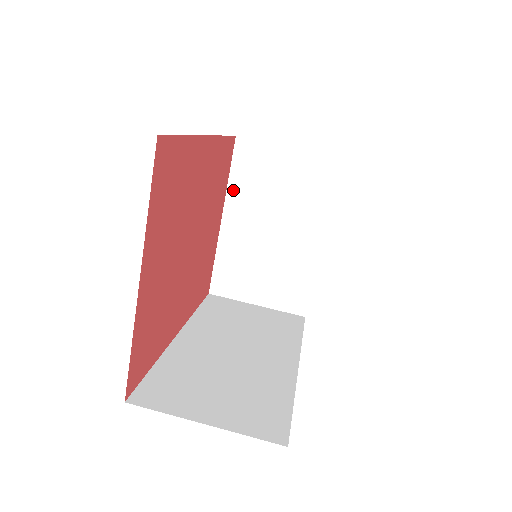
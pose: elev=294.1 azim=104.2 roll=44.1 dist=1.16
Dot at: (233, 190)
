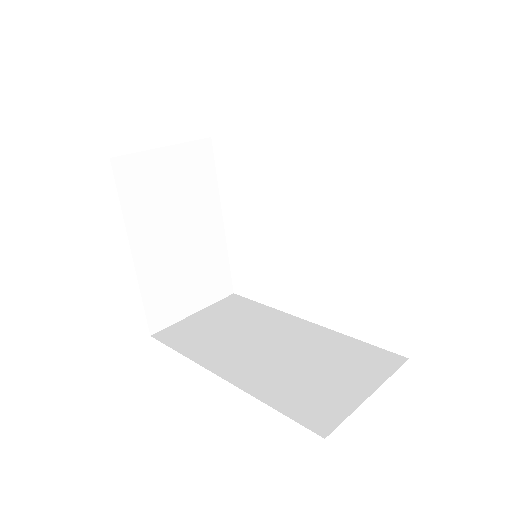
Dot at: (131, 218)
